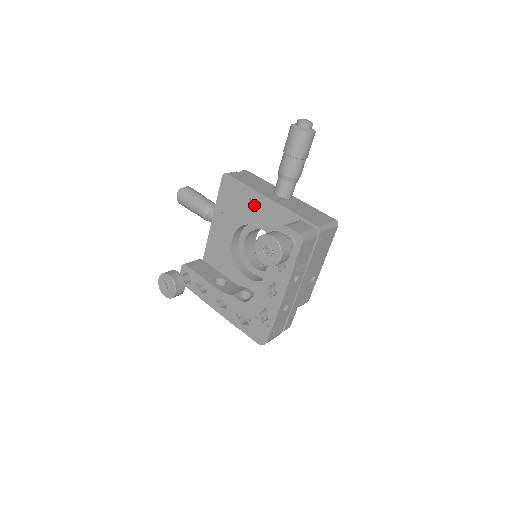
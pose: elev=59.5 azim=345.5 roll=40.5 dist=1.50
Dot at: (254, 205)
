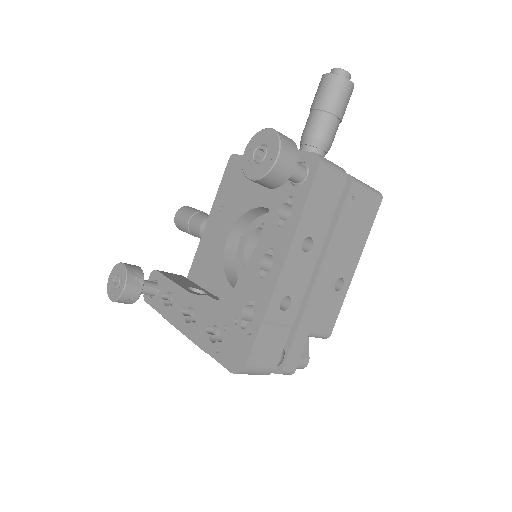
Dot at: occluded
